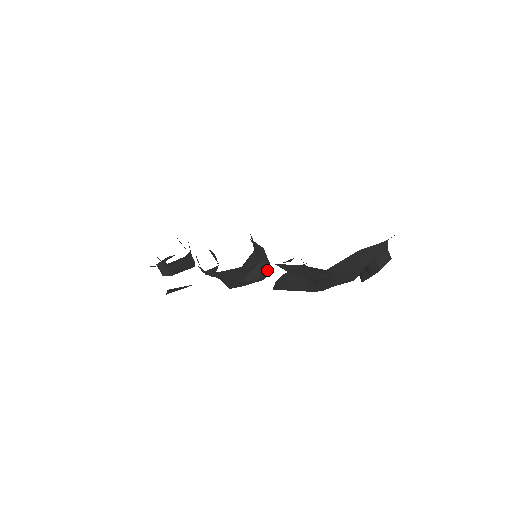
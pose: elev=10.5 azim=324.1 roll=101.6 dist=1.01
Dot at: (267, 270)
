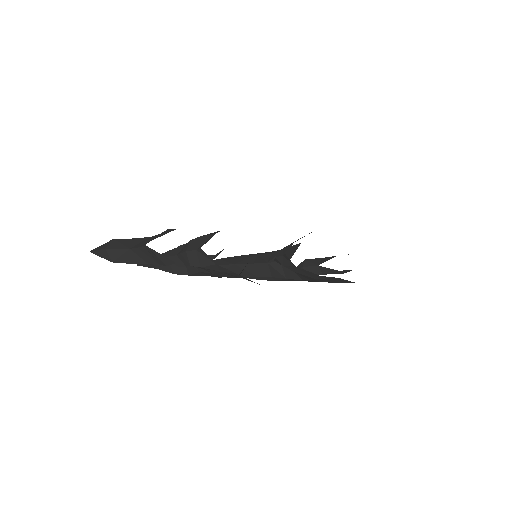
Dot at: occluded
